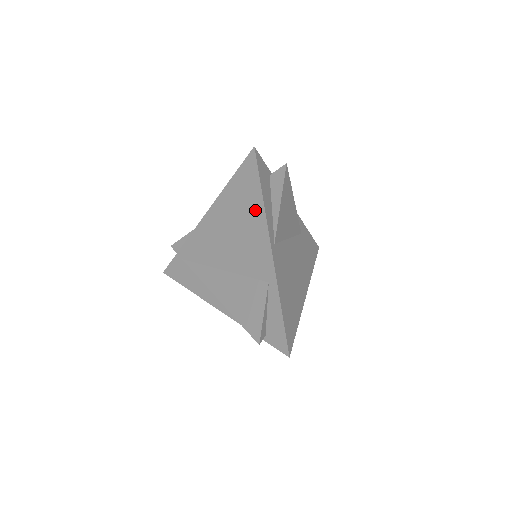
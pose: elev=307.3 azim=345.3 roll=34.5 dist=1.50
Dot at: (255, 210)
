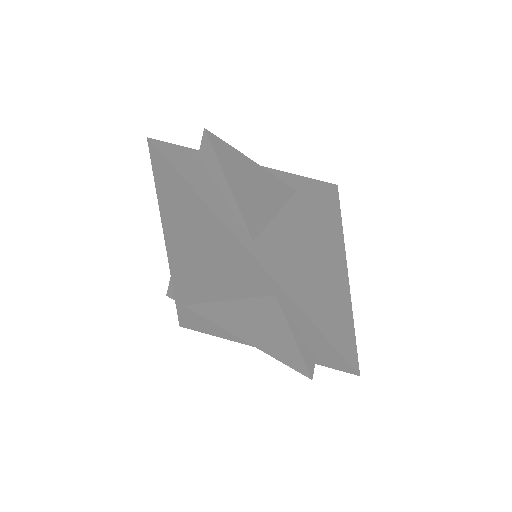
Dot at: (202, 215)
